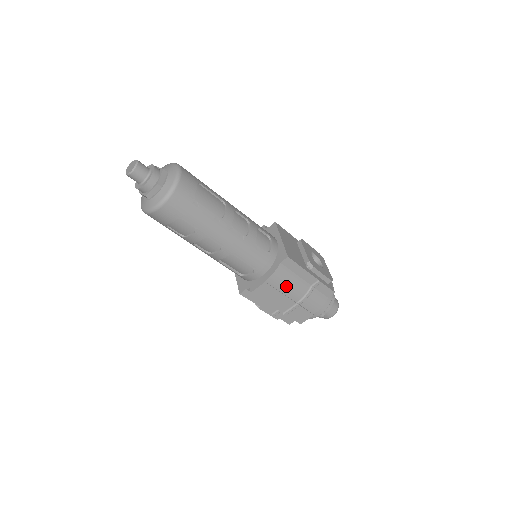
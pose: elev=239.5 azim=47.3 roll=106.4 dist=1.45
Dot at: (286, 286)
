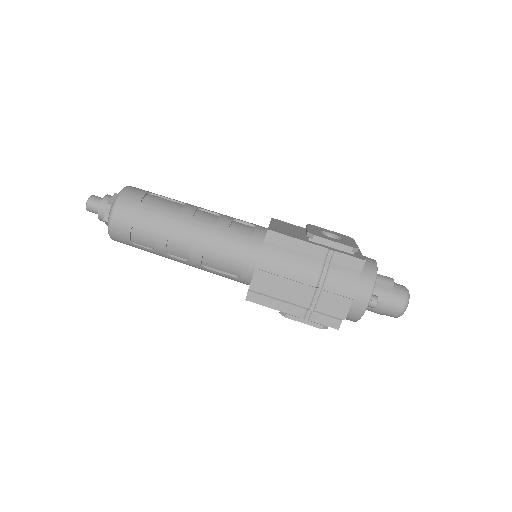
Dot at: (287, 267)
